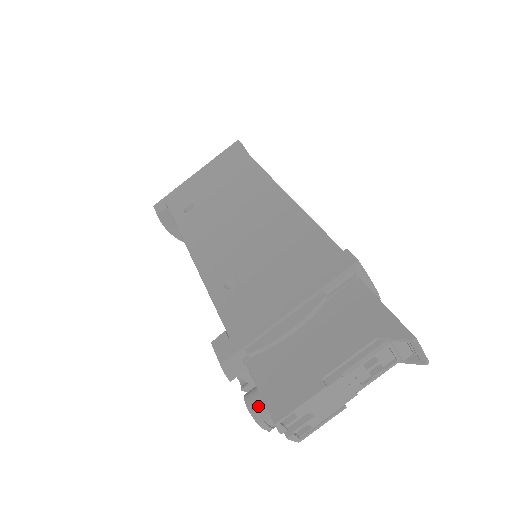
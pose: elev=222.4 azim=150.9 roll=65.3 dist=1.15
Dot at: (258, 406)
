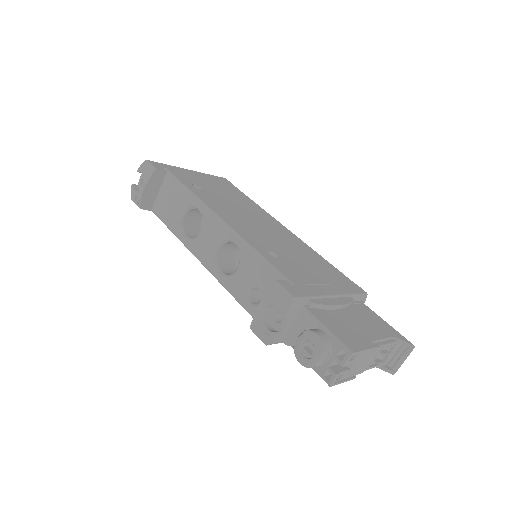
Dot at: (327, 339)
